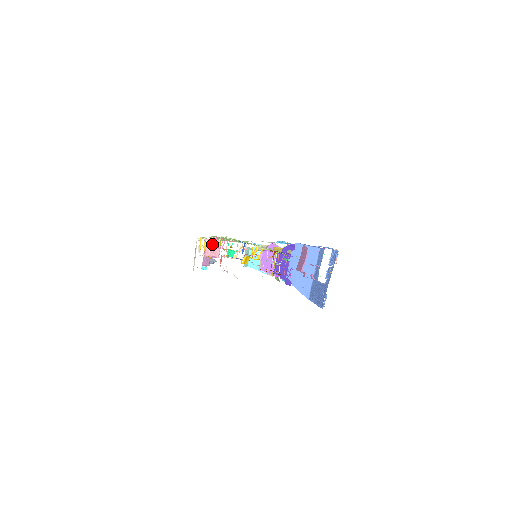
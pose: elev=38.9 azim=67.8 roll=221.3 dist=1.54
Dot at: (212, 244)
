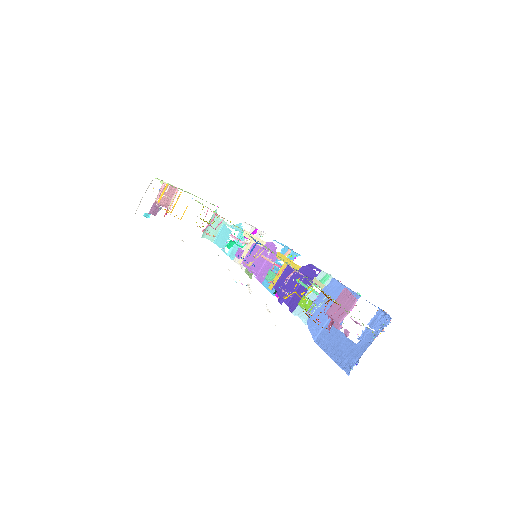
Dot at: (169, 190)
